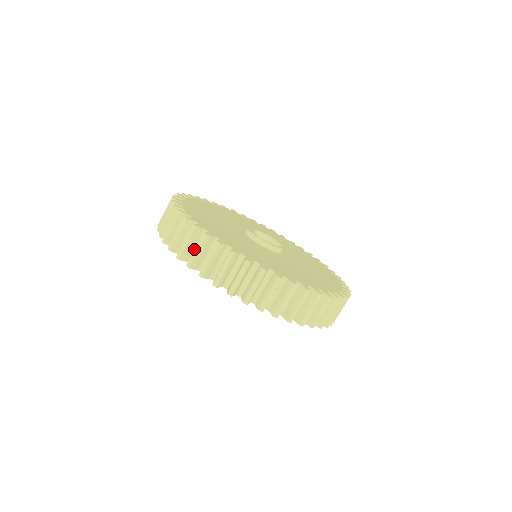
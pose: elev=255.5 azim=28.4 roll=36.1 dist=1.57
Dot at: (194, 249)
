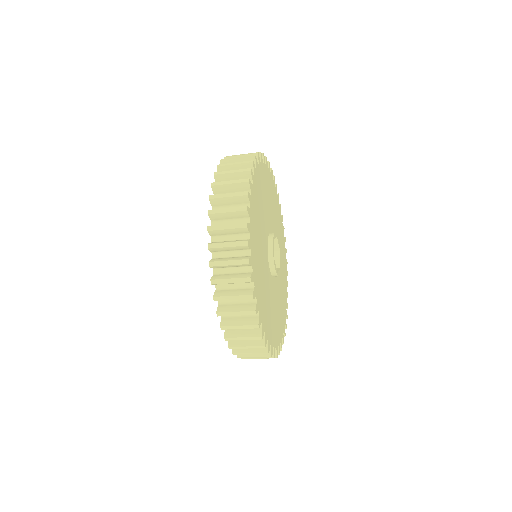
Dot at: (227, 251)
